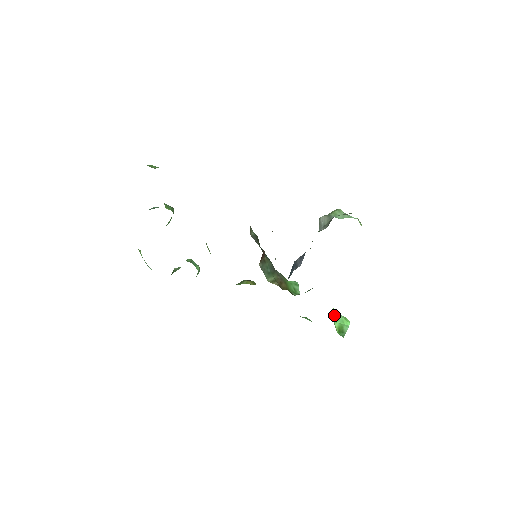
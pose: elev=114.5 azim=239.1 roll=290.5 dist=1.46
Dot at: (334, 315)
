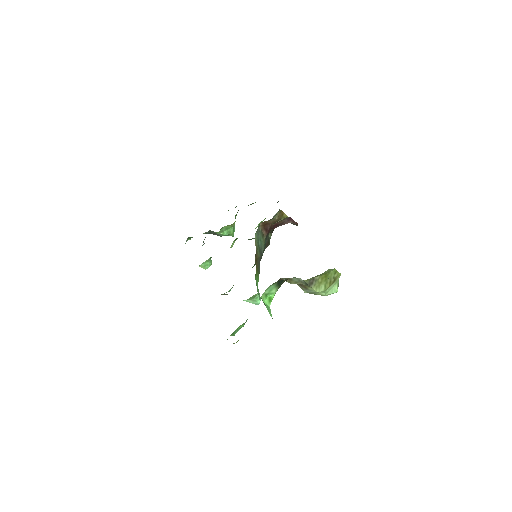
Dot at: (268, 303)
